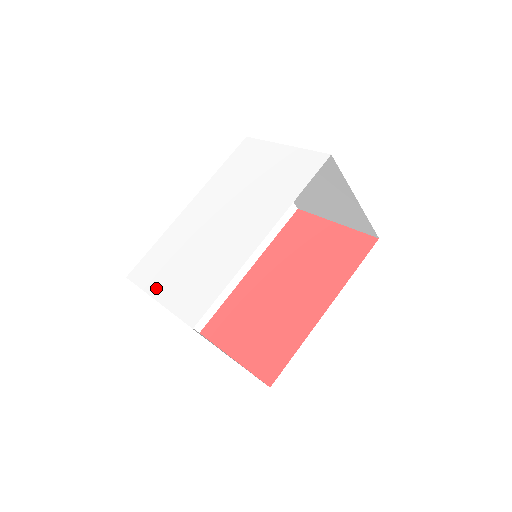
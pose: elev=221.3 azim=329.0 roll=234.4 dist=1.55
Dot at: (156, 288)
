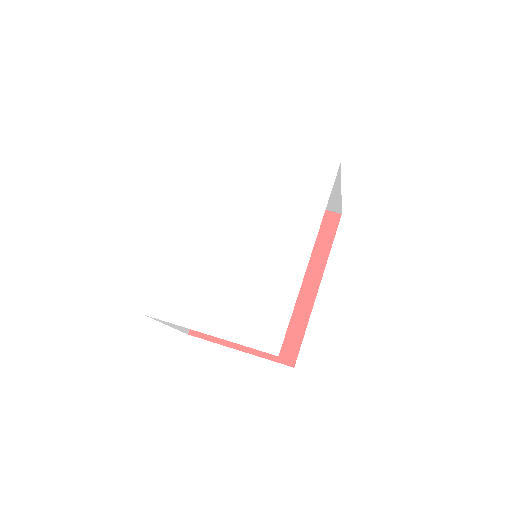
Dot at: (200, 322)
